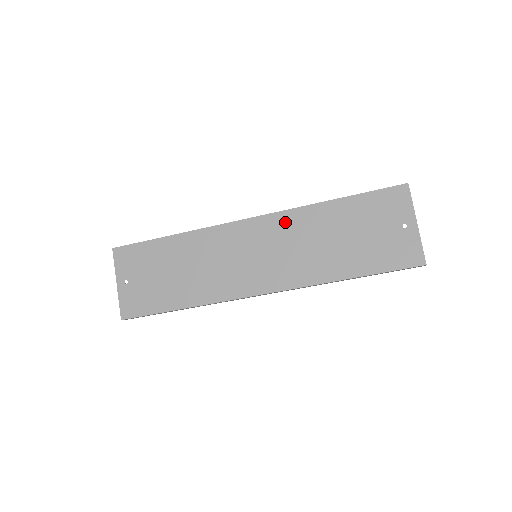
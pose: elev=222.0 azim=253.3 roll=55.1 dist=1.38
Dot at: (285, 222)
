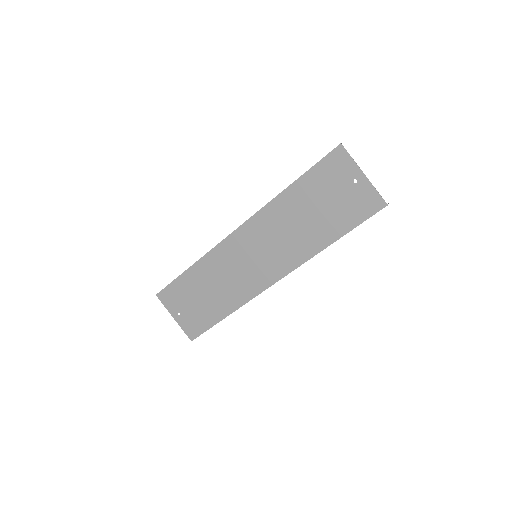
Dot at: (263, 221)
